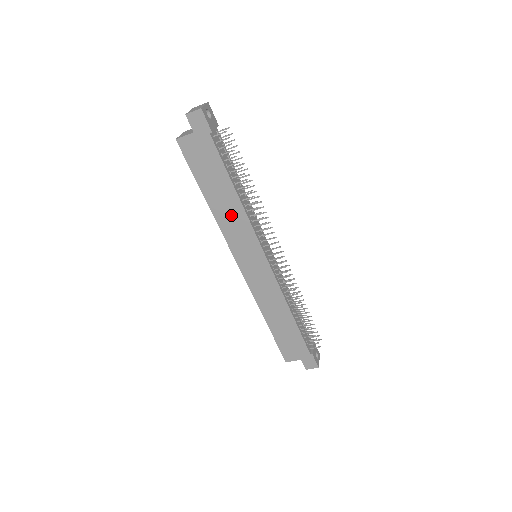
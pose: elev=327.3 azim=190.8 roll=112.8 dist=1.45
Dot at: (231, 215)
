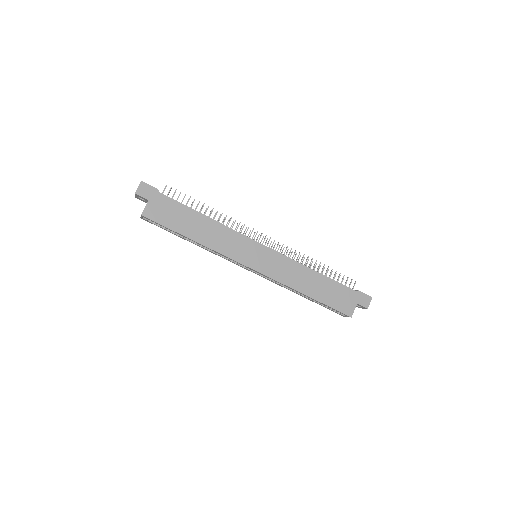
Dot at: (216, 235)
